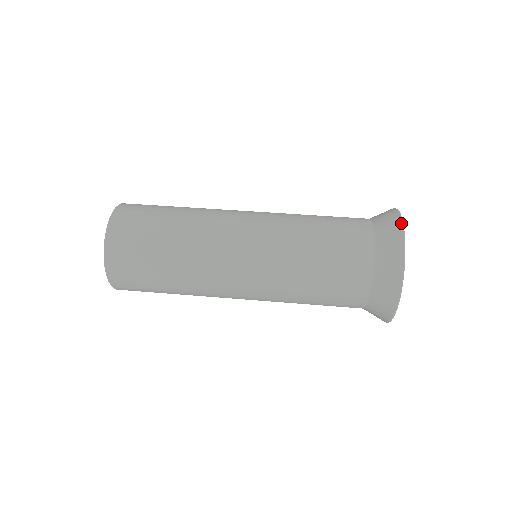
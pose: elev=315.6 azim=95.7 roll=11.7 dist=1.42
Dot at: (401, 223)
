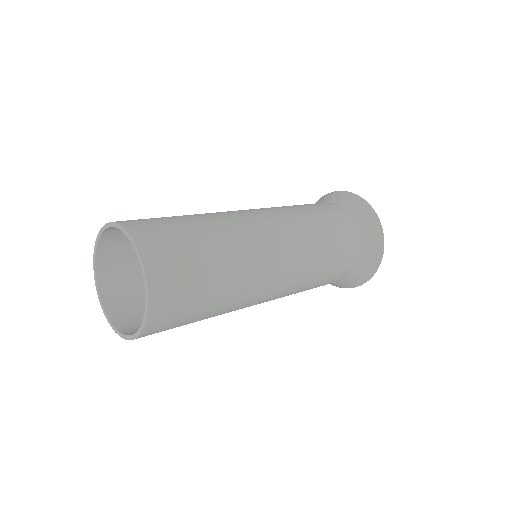
Dot at: (325, 195)
